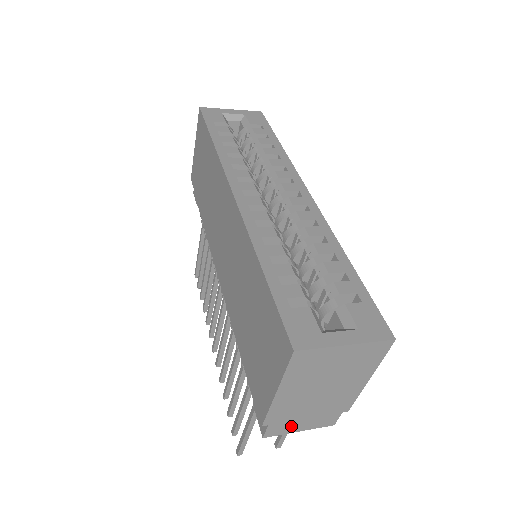
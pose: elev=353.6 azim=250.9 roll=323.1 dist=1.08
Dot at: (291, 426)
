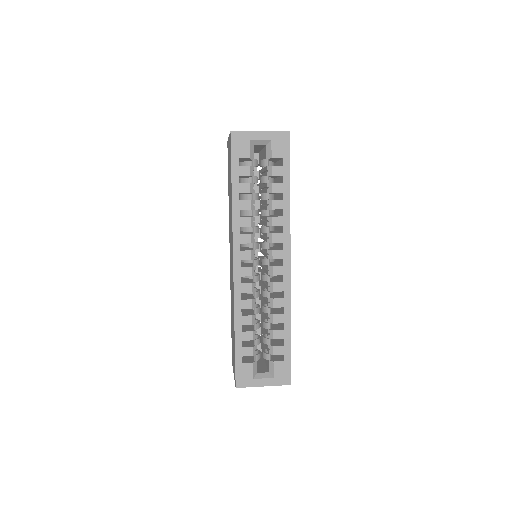
Dot at: occluded
